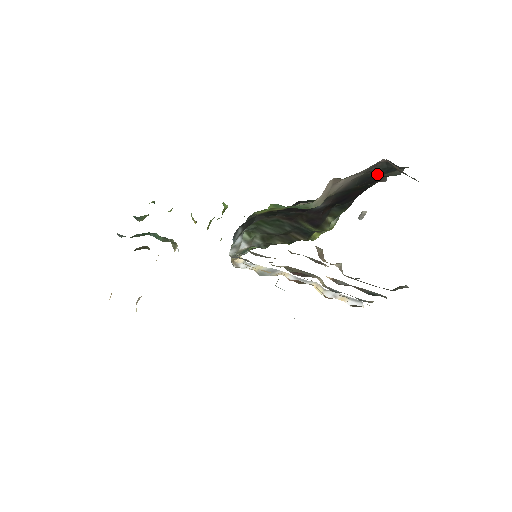
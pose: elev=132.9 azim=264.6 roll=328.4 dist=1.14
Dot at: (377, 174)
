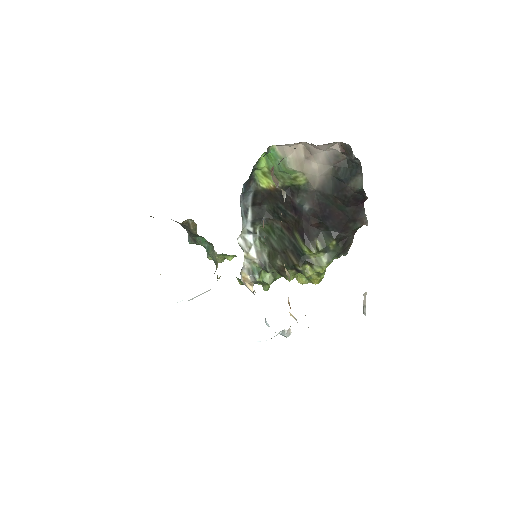
Dot at: (343, 176)
